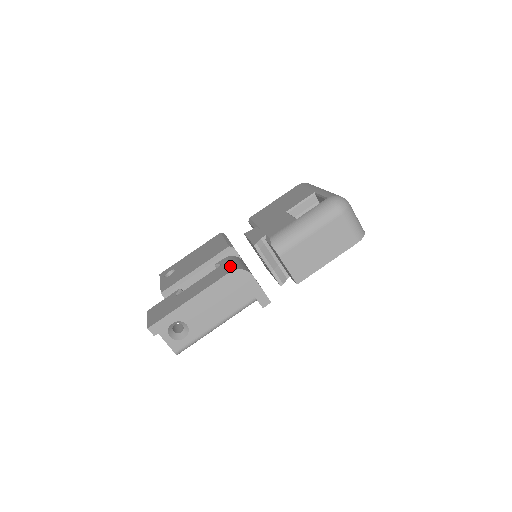
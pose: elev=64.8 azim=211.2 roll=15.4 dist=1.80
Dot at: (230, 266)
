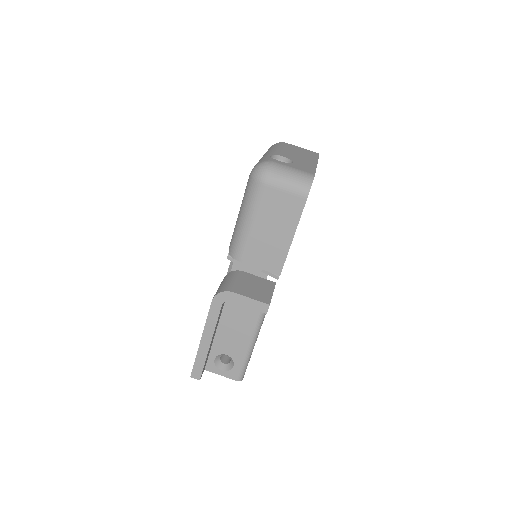
Dot at: occluded
